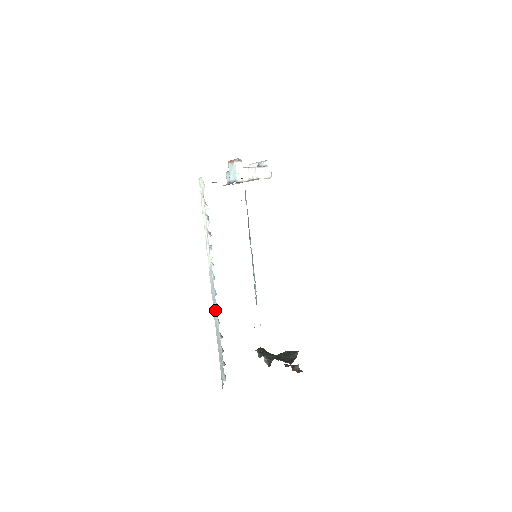
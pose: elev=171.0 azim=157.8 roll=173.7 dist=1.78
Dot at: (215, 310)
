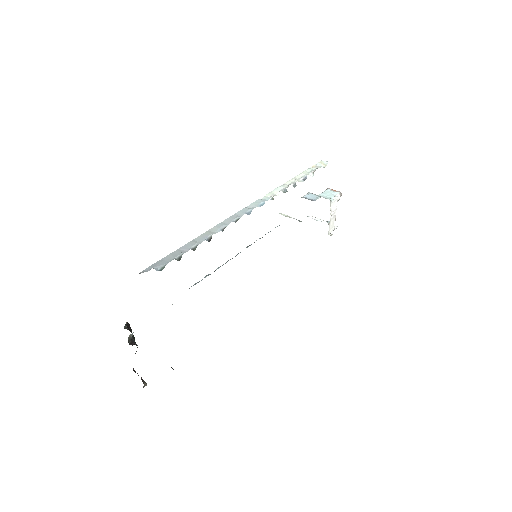
Dot at: (231, 220)
